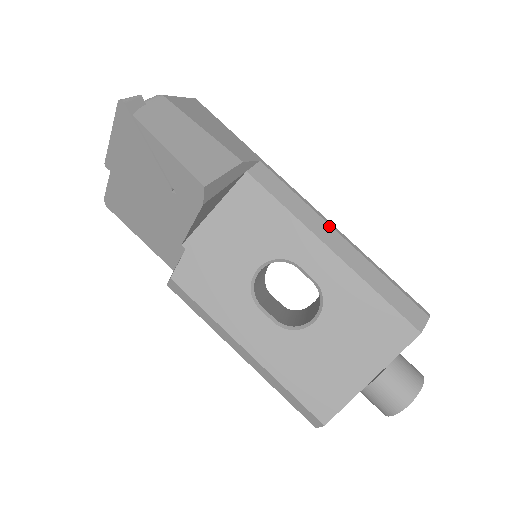
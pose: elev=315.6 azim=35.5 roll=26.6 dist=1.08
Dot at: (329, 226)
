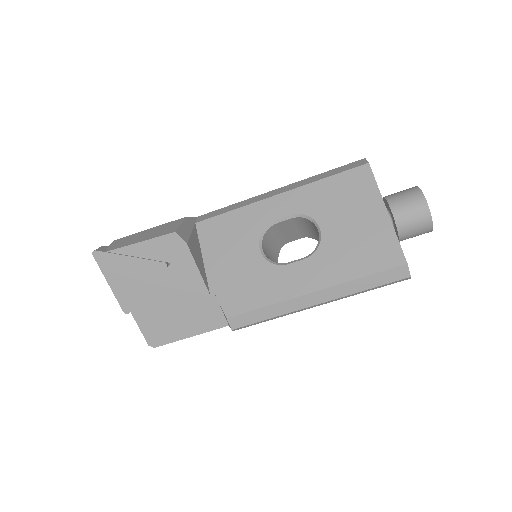
Dot at: (265, 193)
